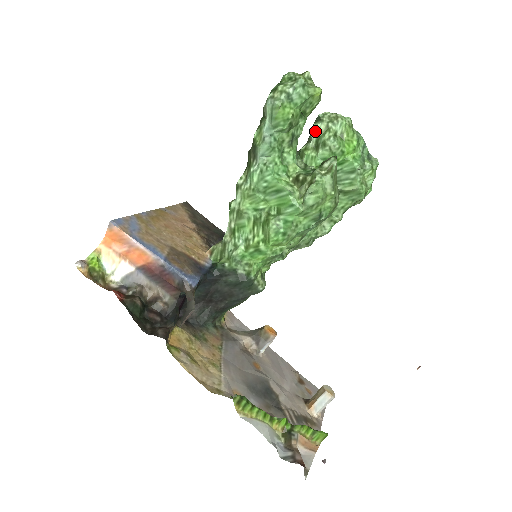
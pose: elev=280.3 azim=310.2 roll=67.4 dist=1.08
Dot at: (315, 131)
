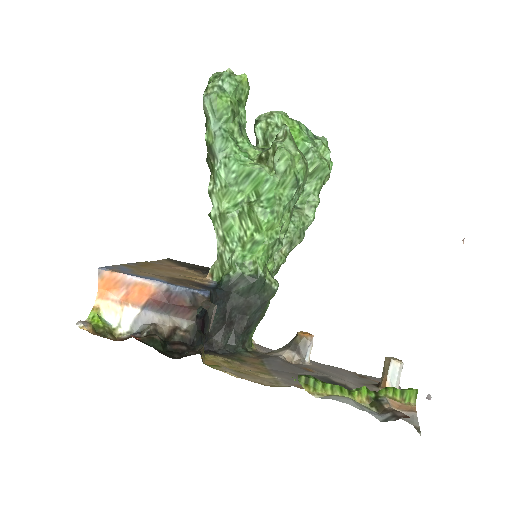
Dot at: (258, 131)
